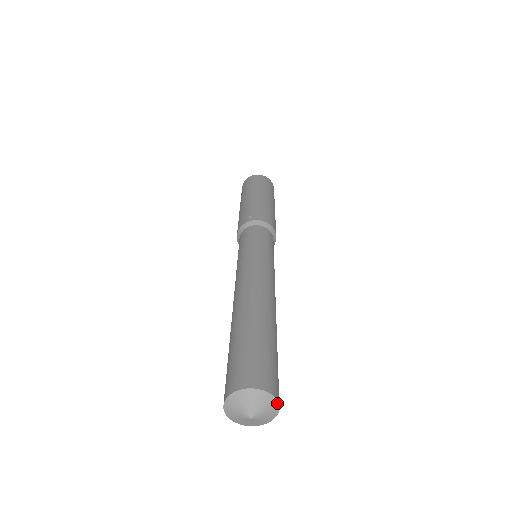
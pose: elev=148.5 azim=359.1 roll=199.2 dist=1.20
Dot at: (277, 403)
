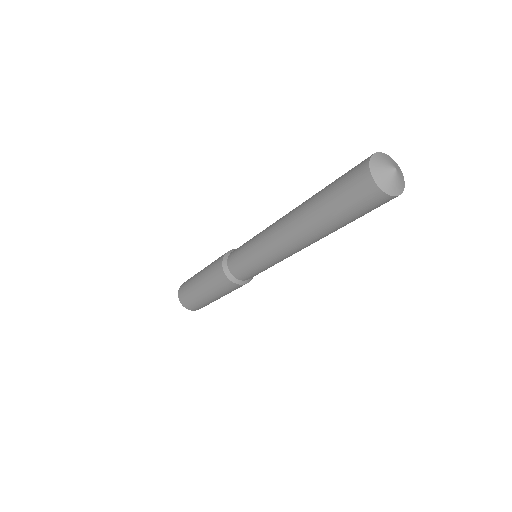
Dot at: occluded
